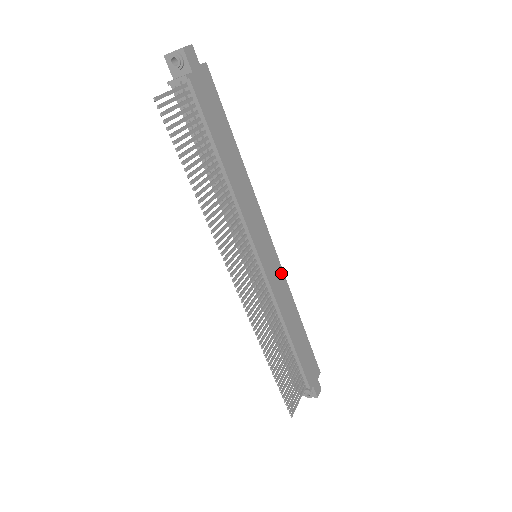
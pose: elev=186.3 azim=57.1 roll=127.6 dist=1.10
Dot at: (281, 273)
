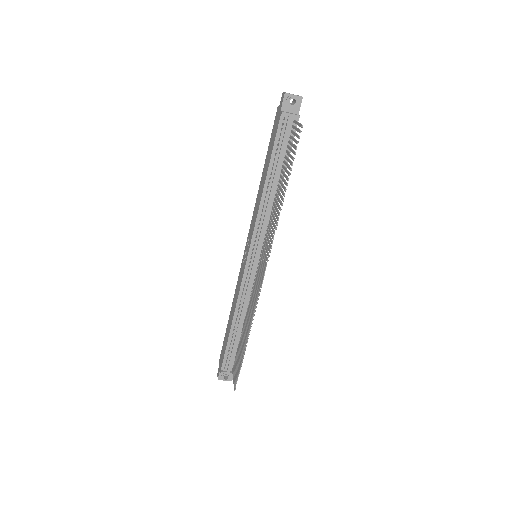
Dot at: occluded
